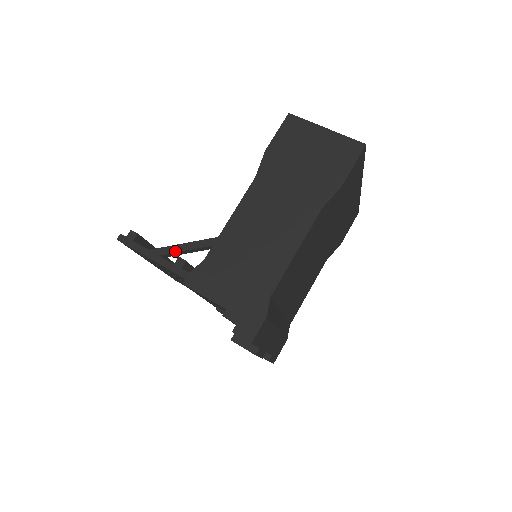
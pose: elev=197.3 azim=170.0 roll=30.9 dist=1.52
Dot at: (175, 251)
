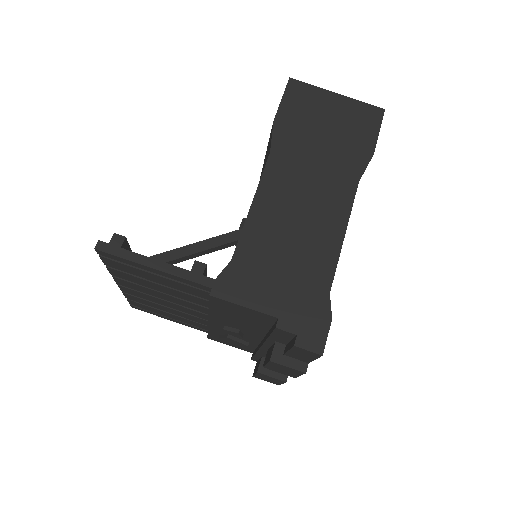
Dot at: (188, 254)
